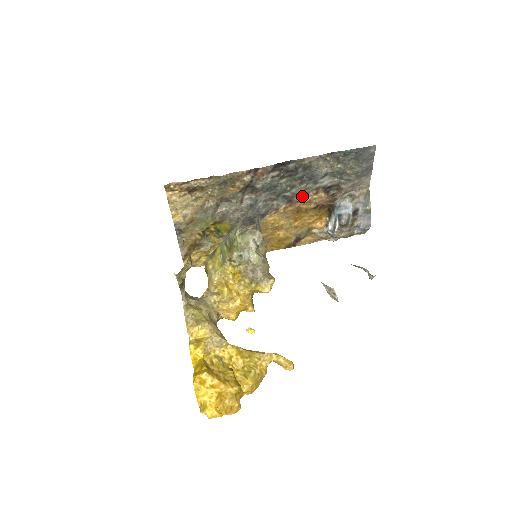
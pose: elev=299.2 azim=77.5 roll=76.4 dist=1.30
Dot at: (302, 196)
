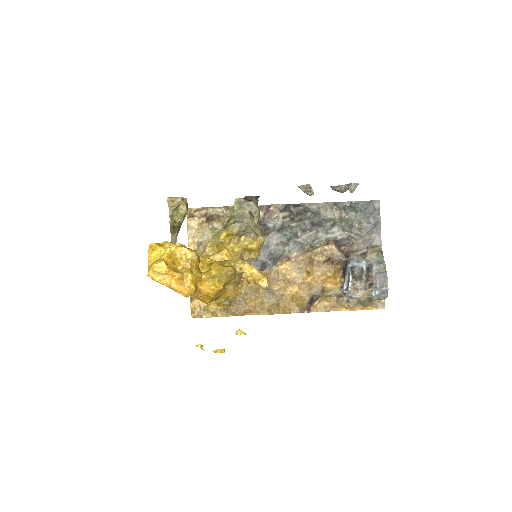
Dot at: (313, 246)
